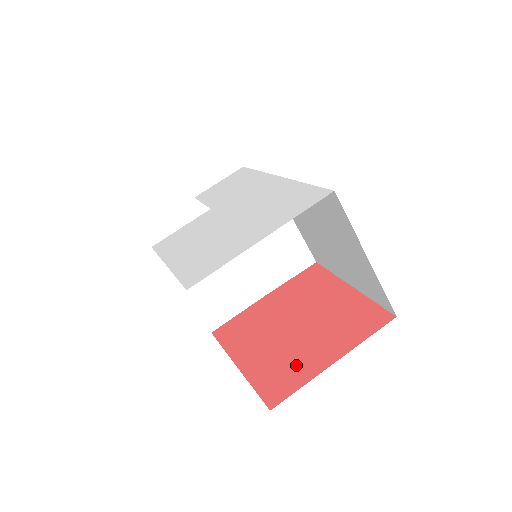
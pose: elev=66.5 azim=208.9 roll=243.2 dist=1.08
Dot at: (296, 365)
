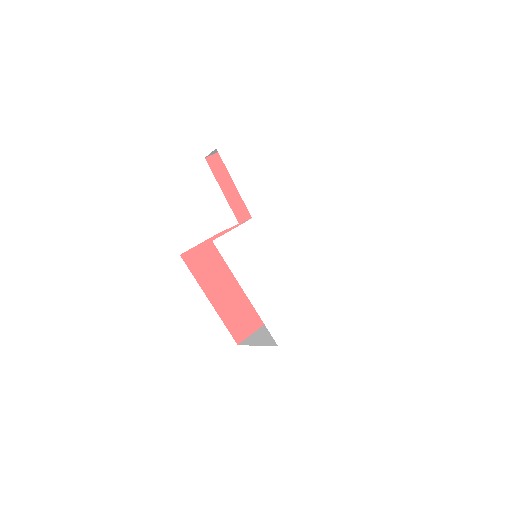
Dot at: (247, 318)
